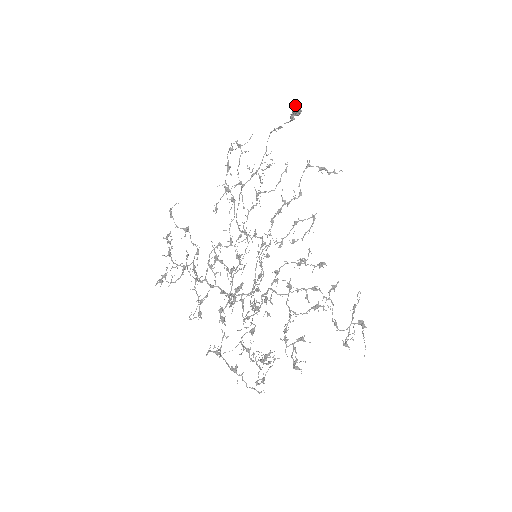
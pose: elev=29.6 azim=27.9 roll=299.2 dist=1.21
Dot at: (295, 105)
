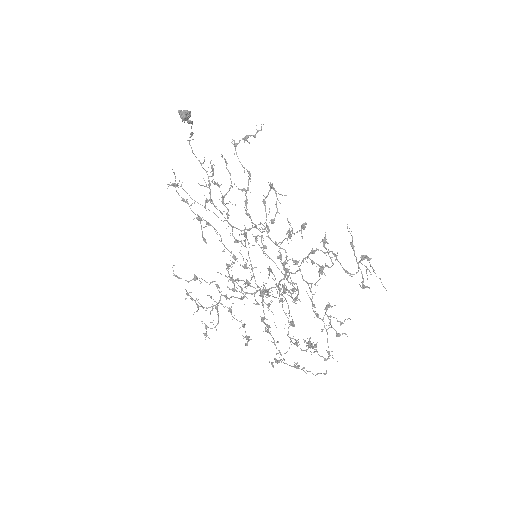
Dot at: (181, 111)
